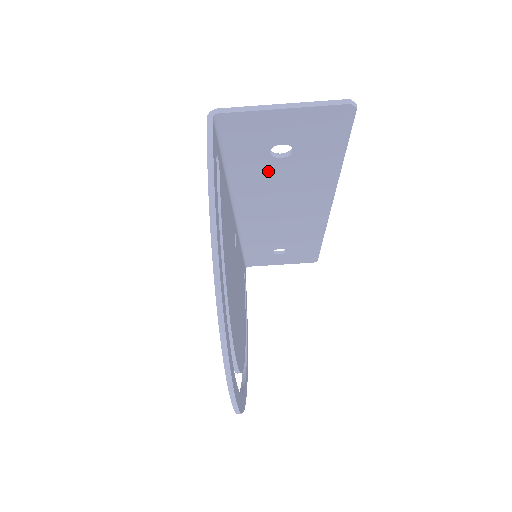
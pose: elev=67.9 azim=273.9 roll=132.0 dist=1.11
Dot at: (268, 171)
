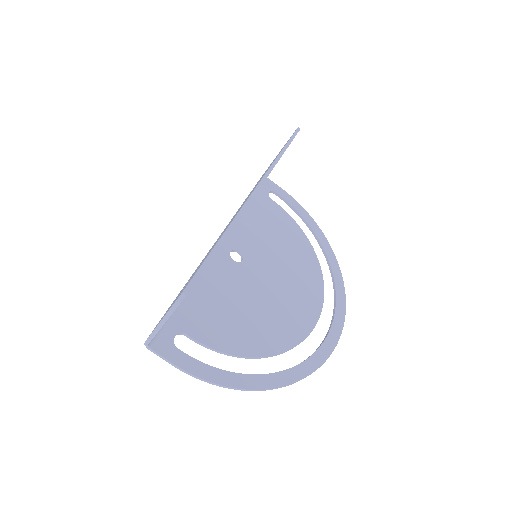
Dot at: occluded
